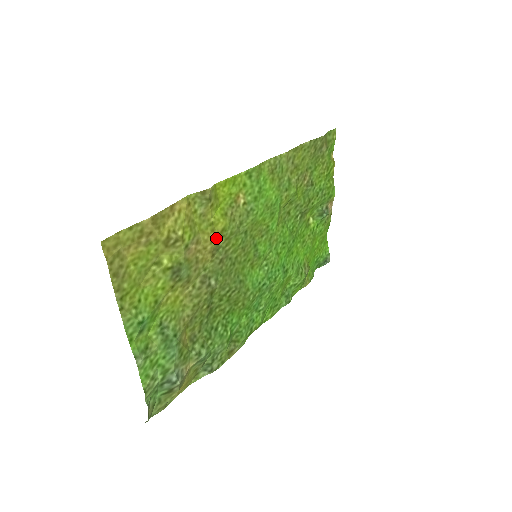
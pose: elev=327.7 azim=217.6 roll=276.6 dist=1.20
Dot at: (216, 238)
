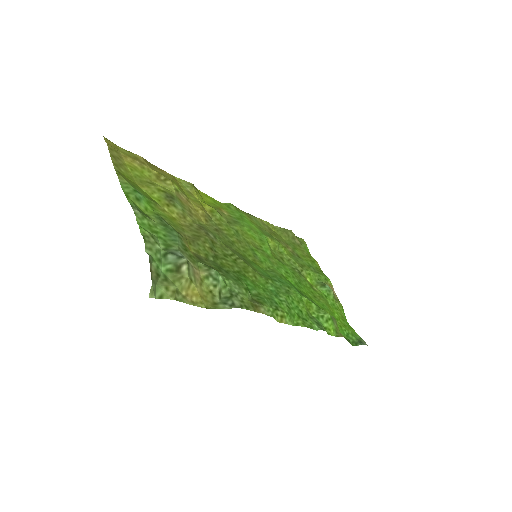
Dot at: (206, 212)
